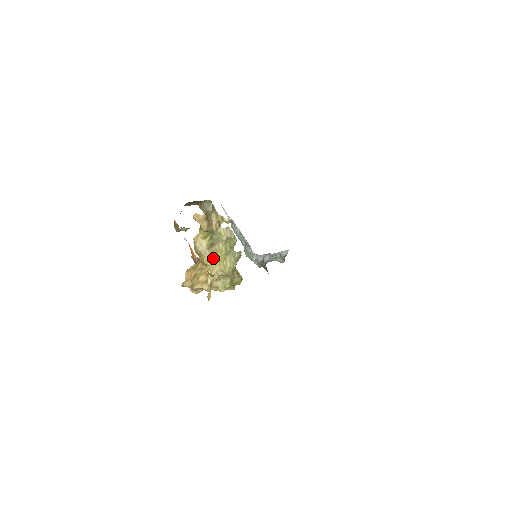
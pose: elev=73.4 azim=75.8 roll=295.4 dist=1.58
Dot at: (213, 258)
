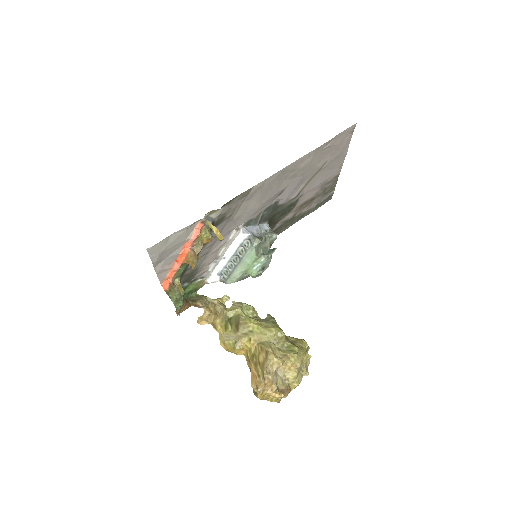
Dot at: (250, 333)
